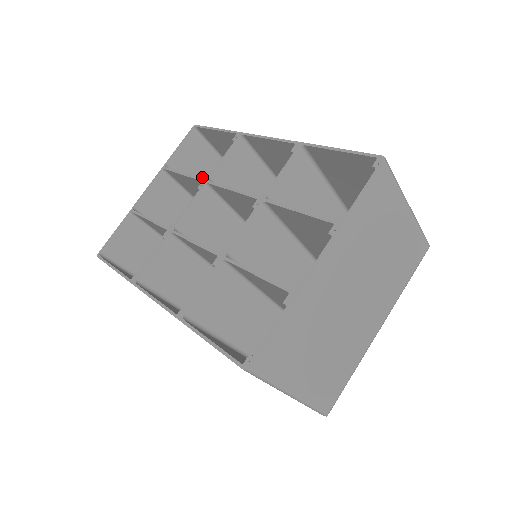
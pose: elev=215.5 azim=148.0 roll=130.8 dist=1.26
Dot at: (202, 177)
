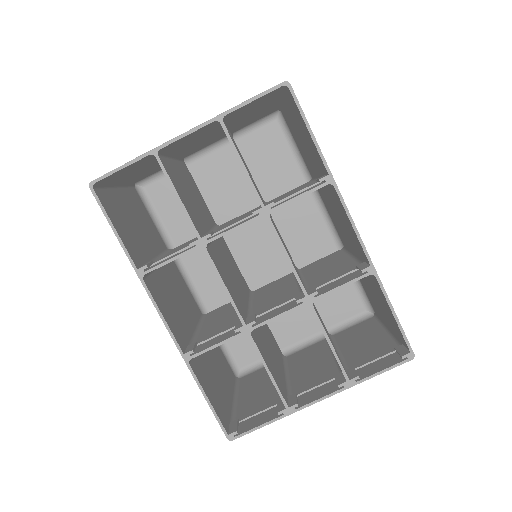
Dot at: (248, 113)
